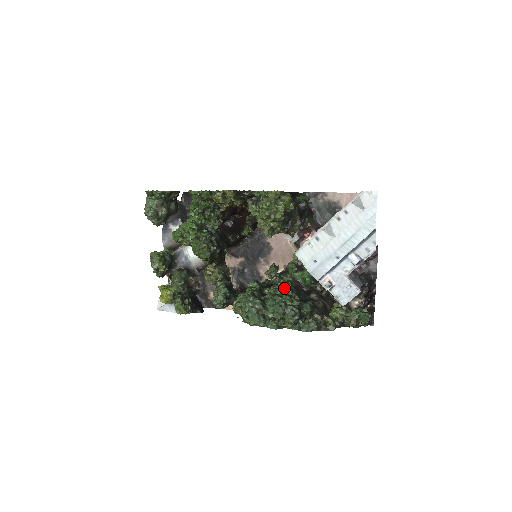
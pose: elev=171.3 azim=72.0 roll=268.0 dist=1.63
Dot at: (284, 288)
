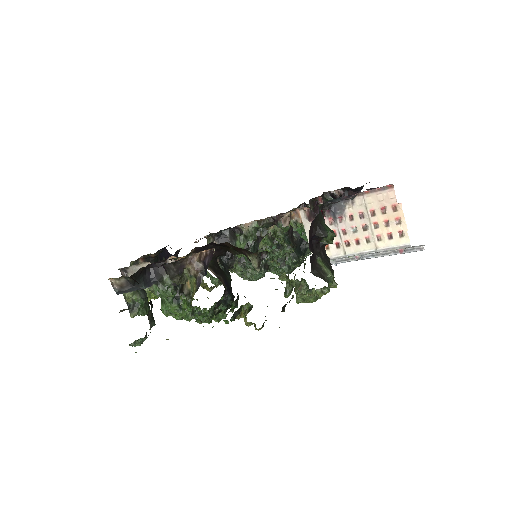
Dot at: (286, 253)
